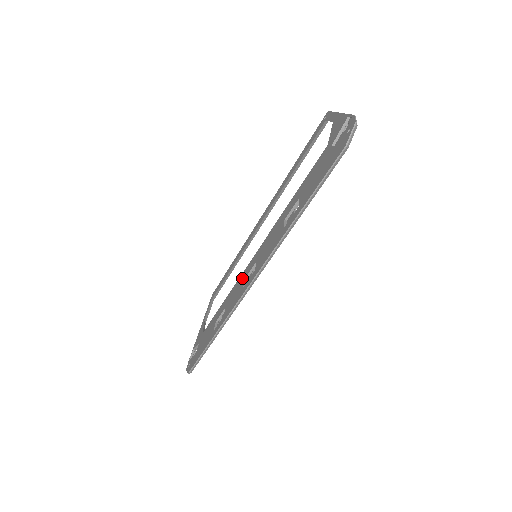
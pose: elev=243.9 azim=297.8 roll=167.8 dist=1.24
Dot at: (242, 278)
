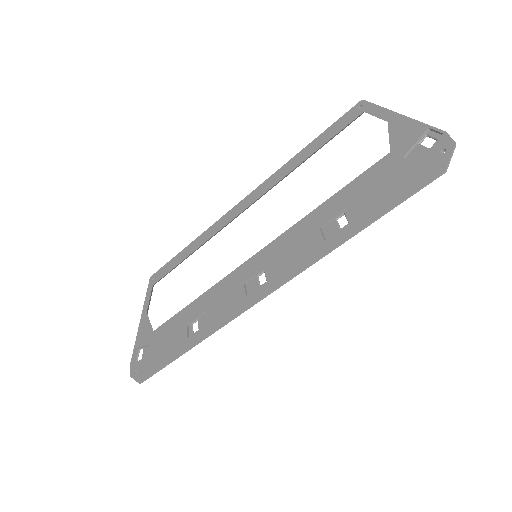
Dot at: (235, 280)
